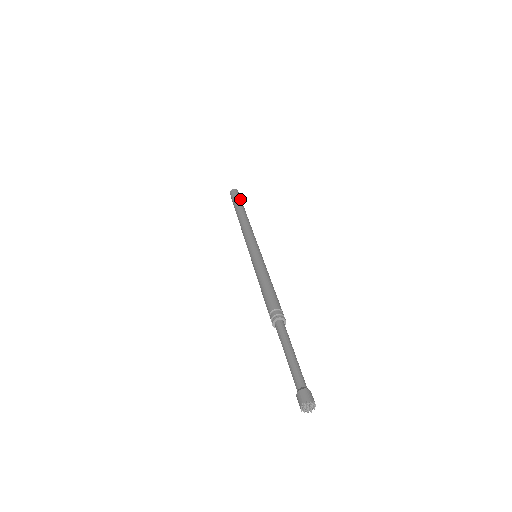
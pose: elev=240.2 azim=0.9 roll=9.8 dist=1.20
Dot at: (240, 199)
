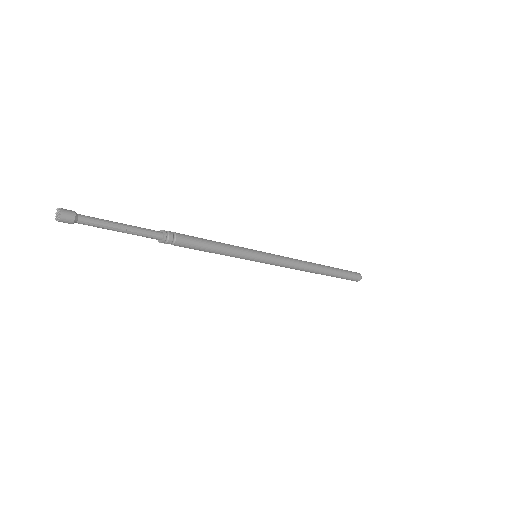
Dot at: (342, 269)
